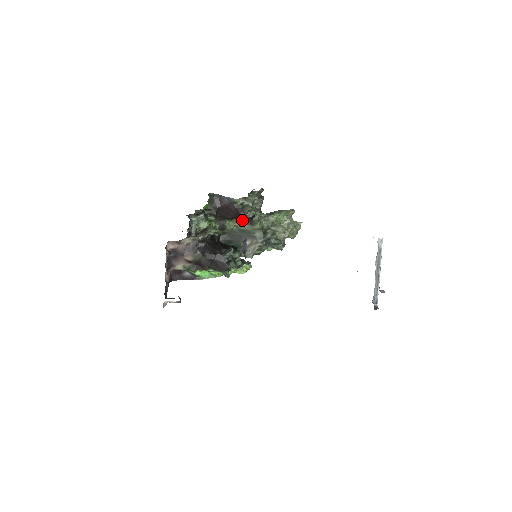
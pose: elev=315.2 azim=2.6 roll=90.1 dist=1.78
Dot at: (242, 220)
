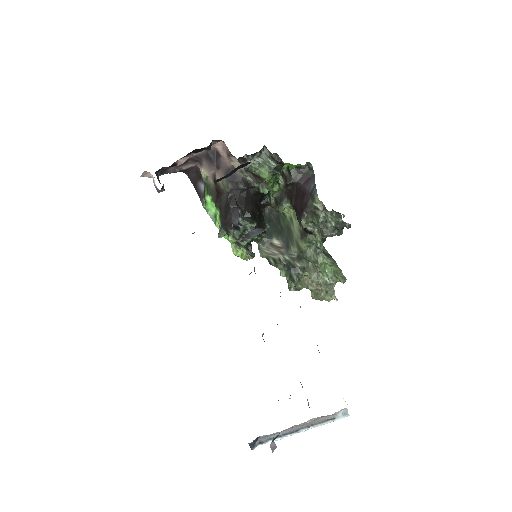
Dot at: occluded
